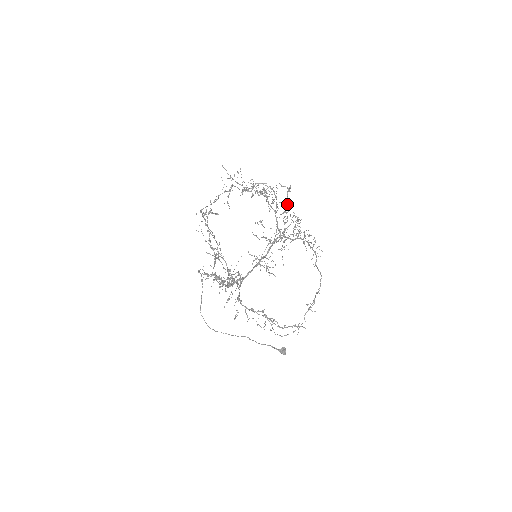
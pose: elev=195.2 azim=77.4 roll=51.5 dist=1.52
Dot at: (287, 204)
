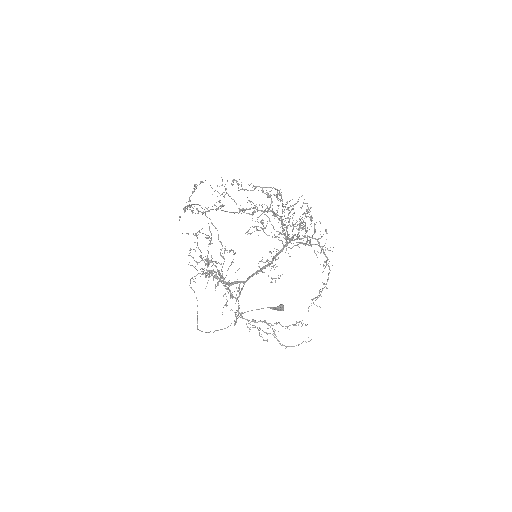
Dot at: (299, 227)
